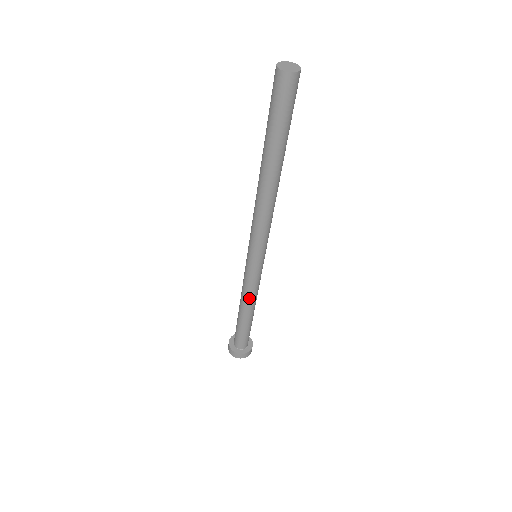
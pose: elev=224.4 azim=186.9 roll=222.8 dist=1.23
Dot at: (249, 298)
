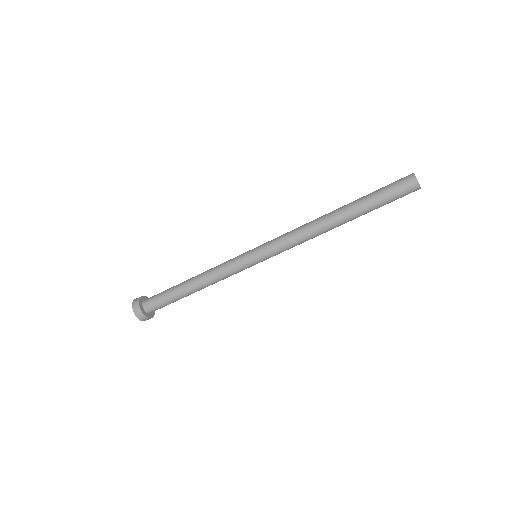
Dot at: (211, 274)
